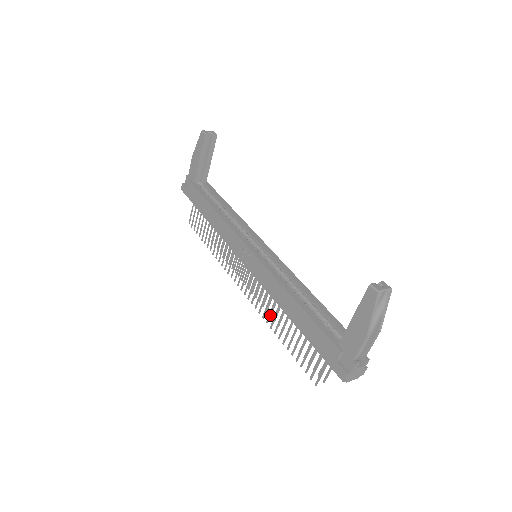
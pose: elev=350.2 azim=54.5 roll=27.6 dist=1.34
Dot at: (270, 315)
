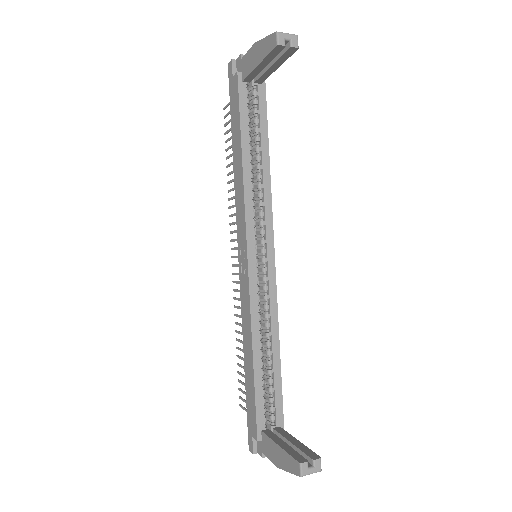
Dot at: (239, 317)
